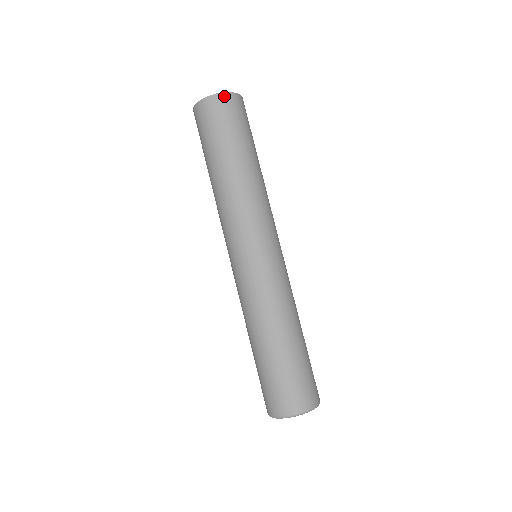
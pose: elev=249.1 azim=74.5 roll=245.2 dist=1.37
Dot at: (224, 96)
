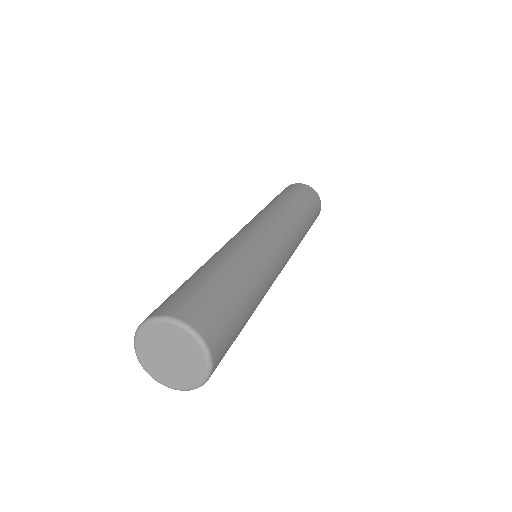
Dot at: (312, 189)
